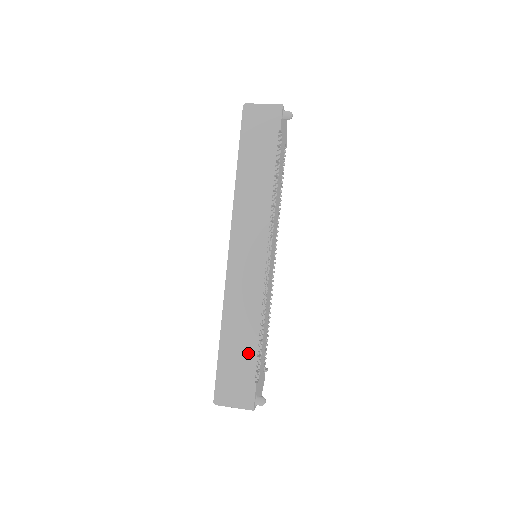
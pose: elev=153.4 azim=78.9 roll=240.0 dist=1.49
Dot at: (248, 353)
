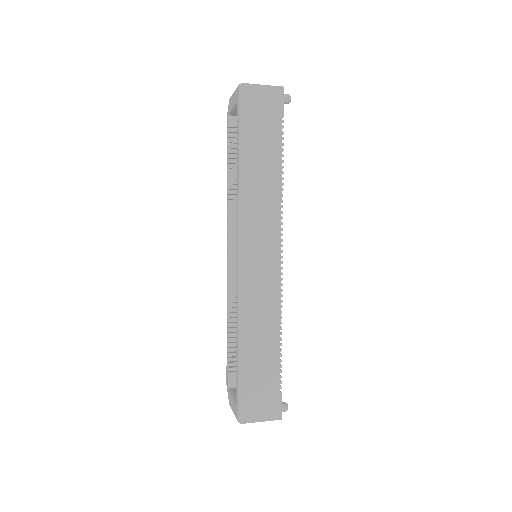
Dot at: (271, 363)
